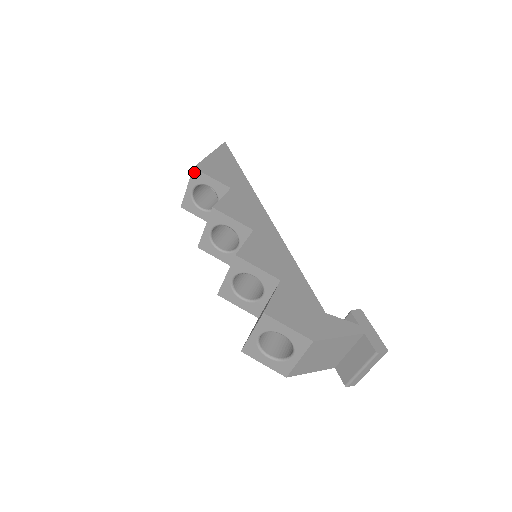
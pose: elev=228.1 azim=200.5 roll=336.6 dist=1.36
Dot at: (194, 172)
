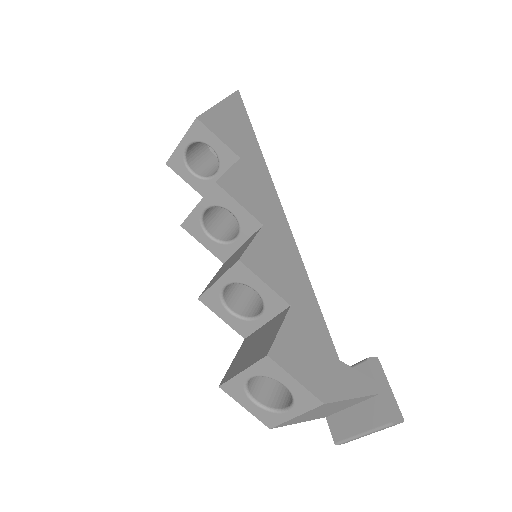
Dot at: (196, 124)
